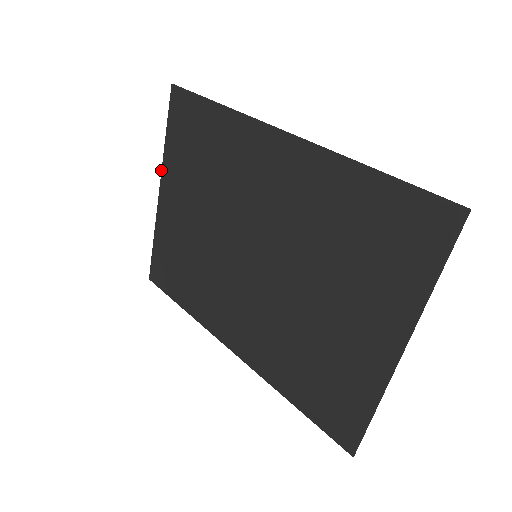
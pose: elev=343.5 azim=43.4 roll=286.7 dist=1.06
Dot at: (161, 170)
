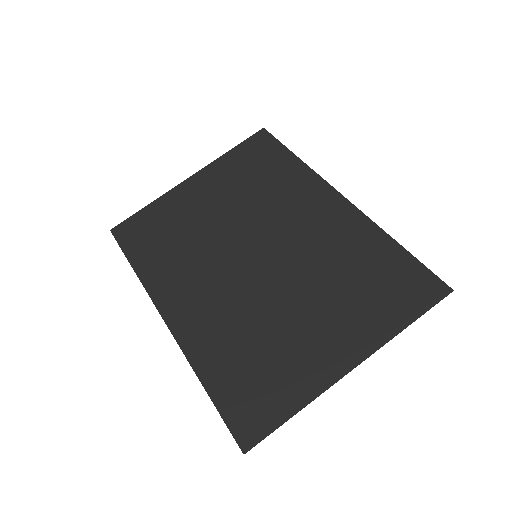
Dot at: (205, 166)
